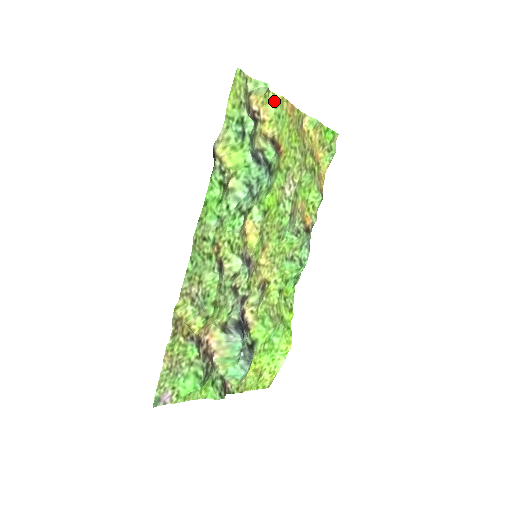
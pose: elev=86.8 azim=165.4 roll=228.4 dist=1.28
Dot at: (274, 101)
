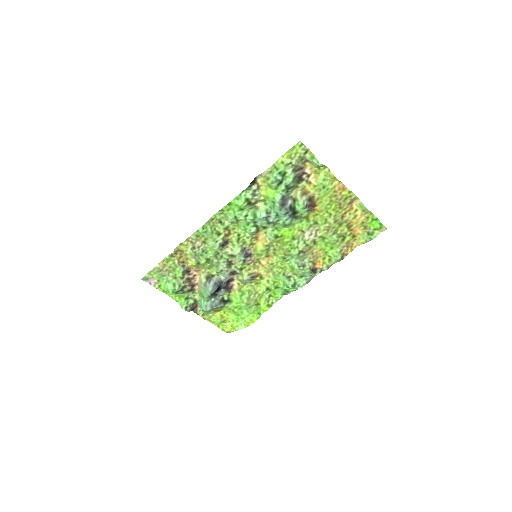
Dot at: (327, 175)
